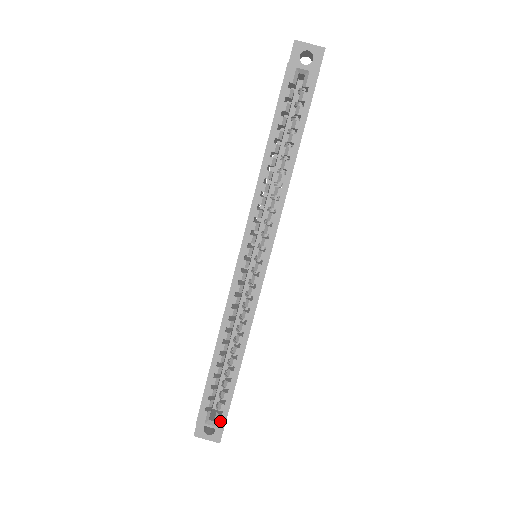
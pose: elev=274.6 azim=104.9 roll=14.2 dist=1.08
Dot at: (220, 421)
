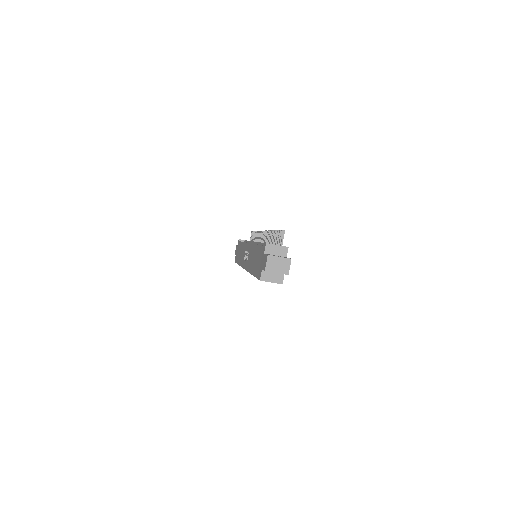
Dot at: occluded
